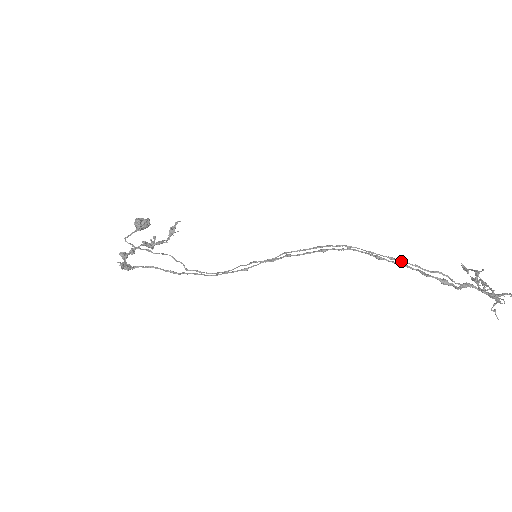
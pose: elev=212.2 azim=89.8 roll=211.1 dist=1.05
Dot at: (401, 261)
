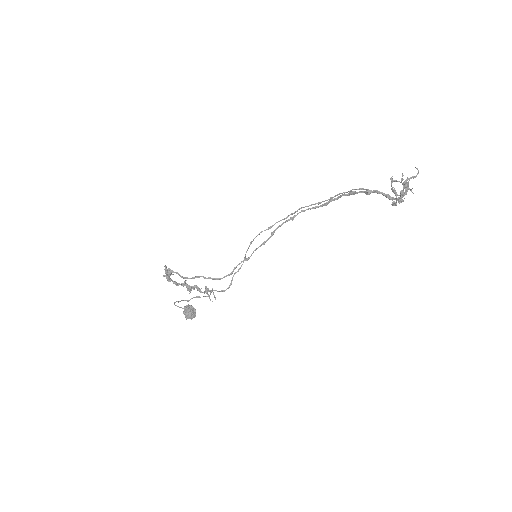
Dot at: (336, 195)
